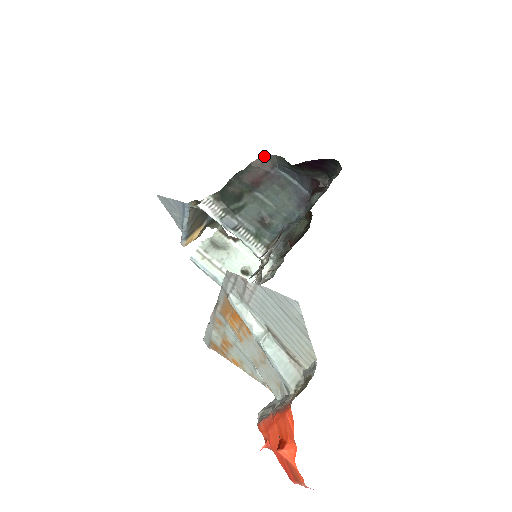
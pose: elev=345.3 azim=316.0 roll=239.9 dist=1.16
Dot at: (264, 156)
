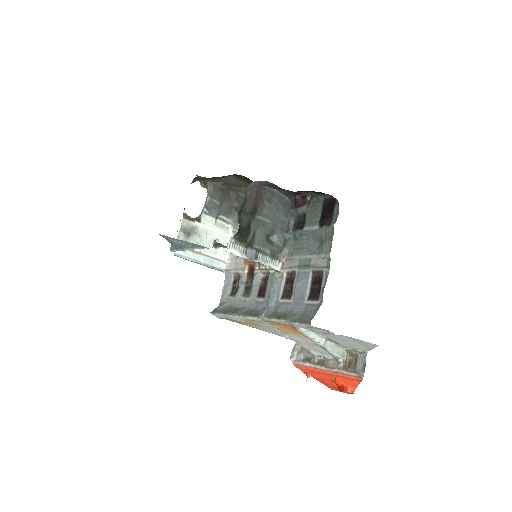
Dot at: (255, 181)
